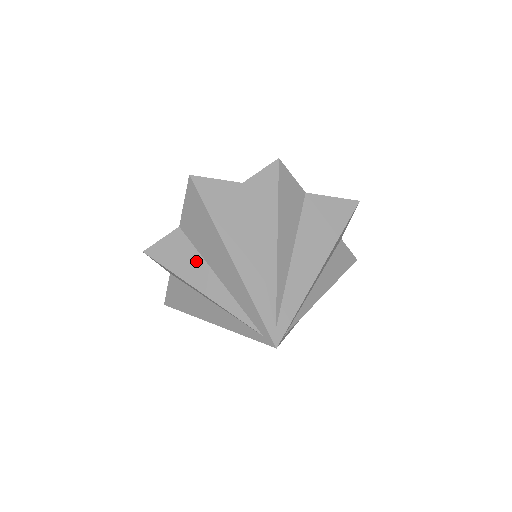
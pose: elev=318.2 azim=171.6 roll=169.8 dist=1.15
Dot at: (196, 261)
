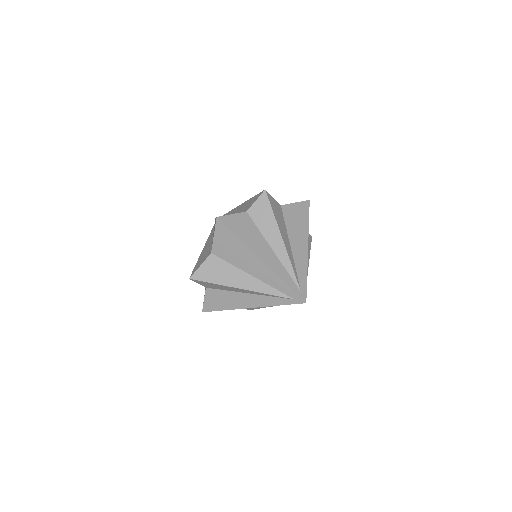
Dot at: (232, 271)
